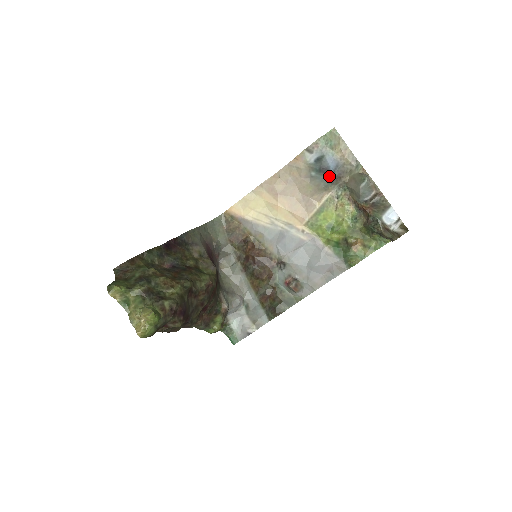
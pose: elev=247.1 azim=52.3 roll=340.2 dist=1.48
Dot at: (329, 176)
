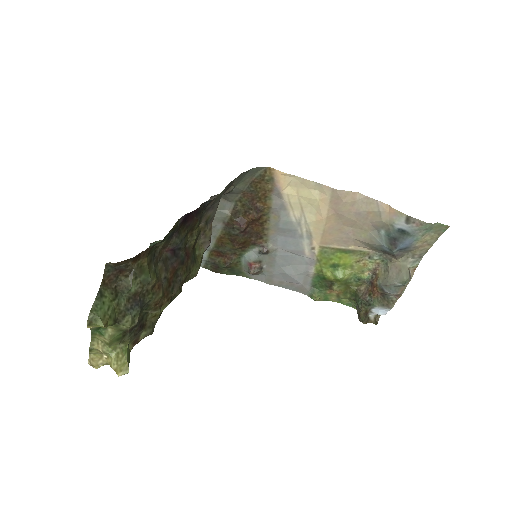
Dot at: (390, 250)
